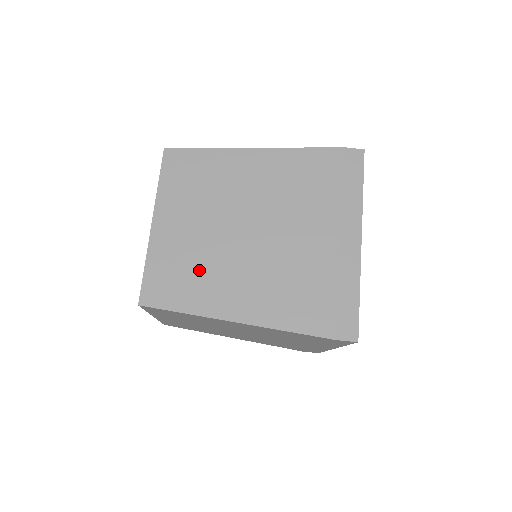
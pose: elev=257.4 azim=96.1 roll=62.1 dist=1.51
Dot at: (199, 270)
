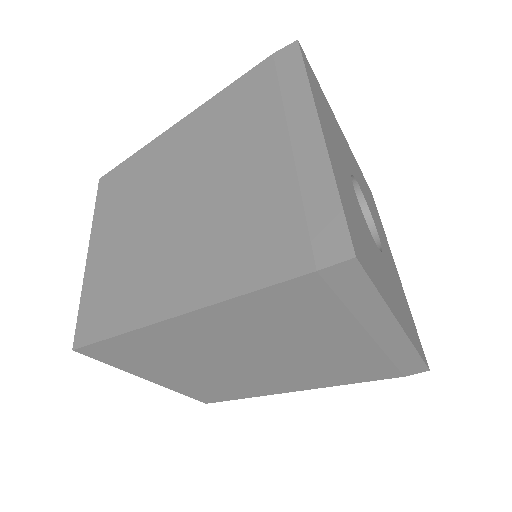
Dot at: (233, 385)
